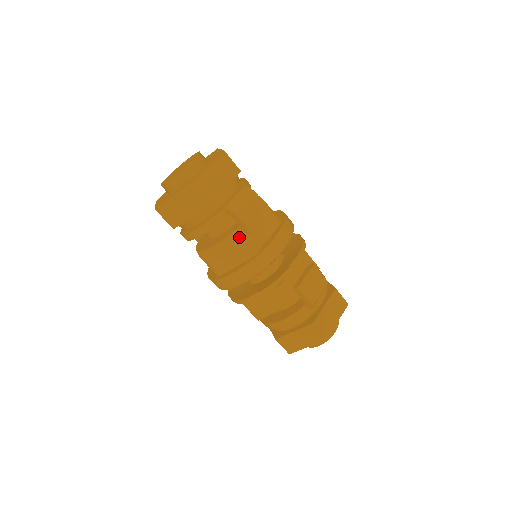
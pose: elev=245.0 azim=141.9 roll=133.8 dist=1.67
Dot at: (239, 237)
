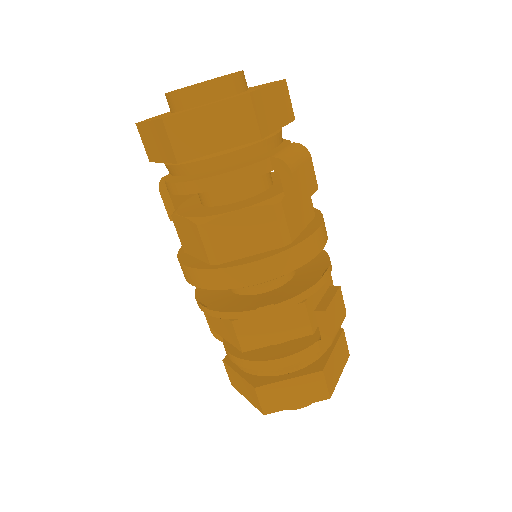
Dot at: (279, 208)
